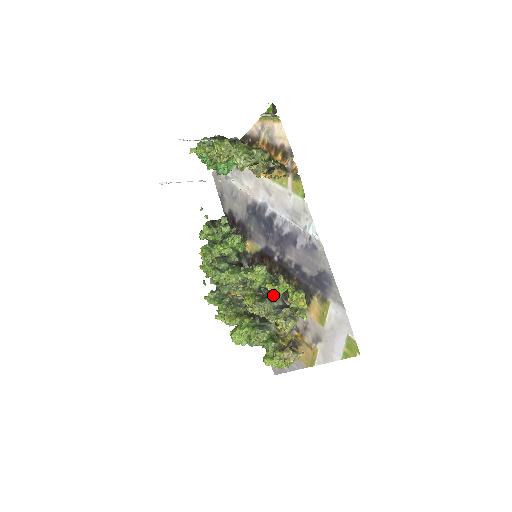
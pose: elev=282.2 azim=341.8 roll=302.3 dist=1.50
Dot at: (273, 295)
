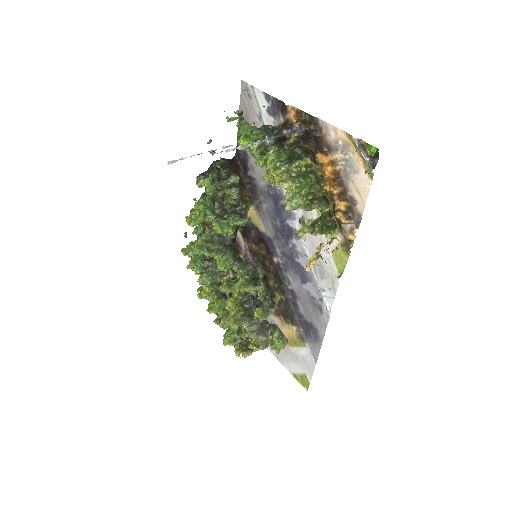
Dot at: occluded
